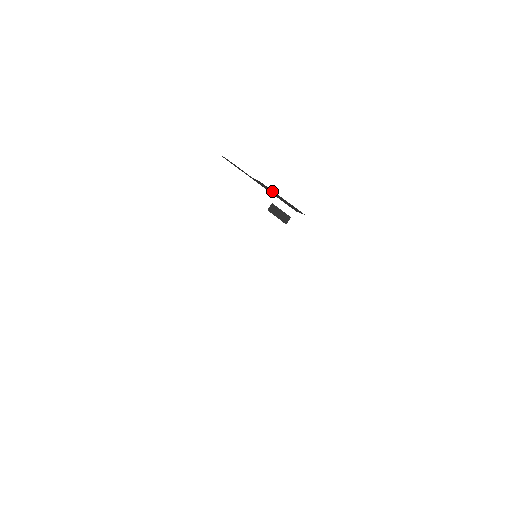
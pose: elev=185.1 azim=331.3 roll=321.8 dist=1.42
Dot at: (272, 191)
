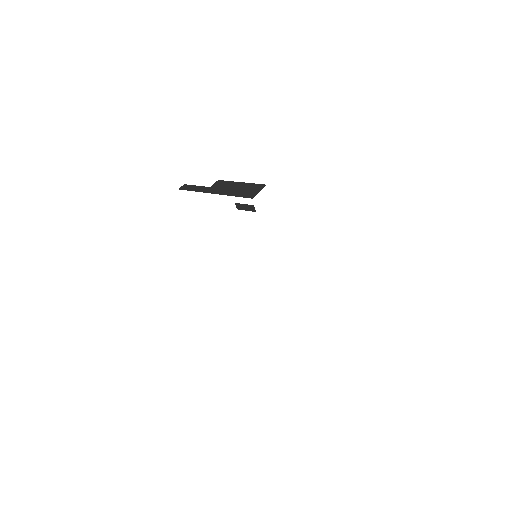
Dot at: (231, 185)
